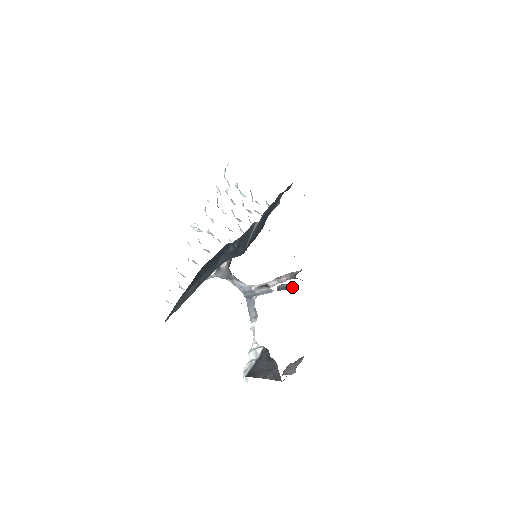
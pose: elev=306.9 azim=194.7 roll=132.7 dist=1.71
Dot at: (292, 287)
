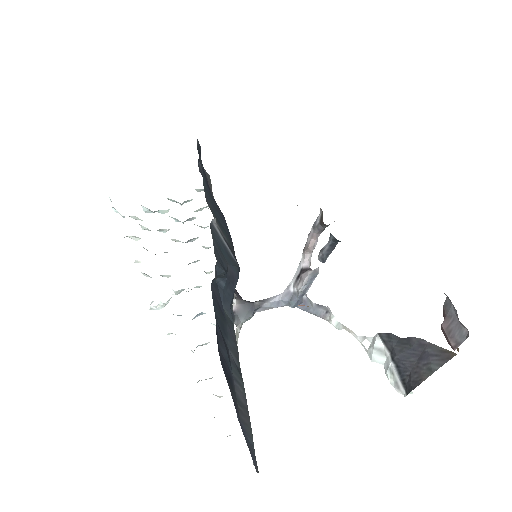
Dot at: (337, 241)
